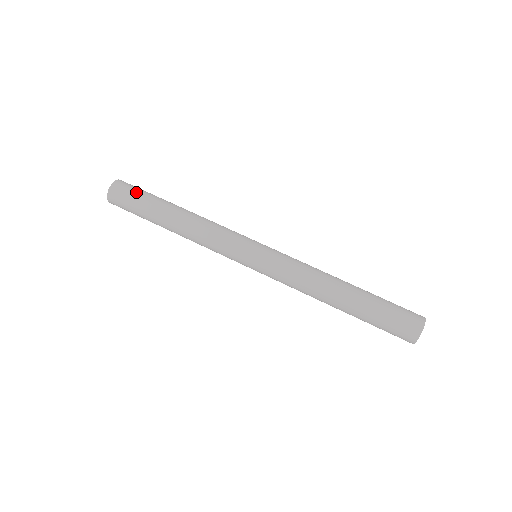
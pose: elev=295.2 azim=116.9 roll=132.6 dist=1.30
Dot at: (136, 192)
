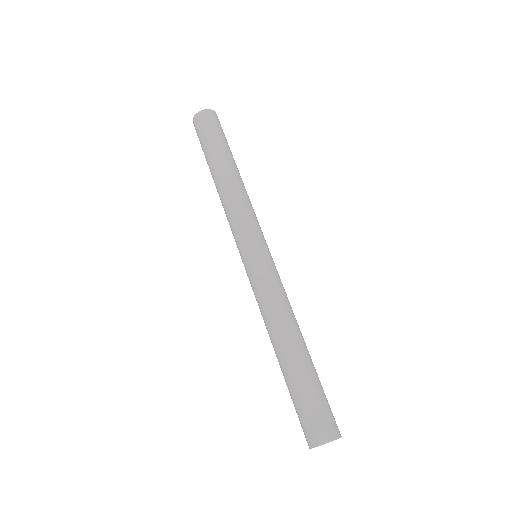
Dot at: (220, 130)
